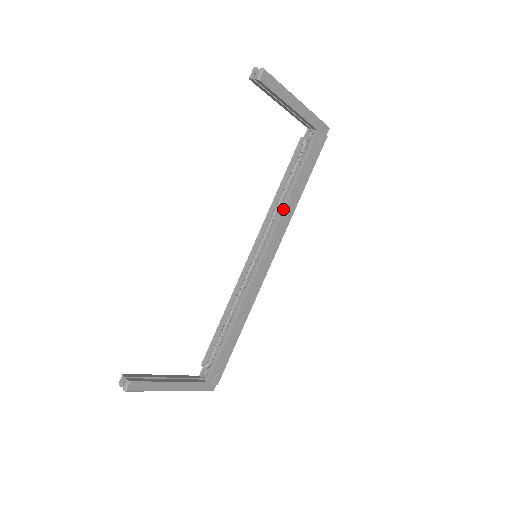
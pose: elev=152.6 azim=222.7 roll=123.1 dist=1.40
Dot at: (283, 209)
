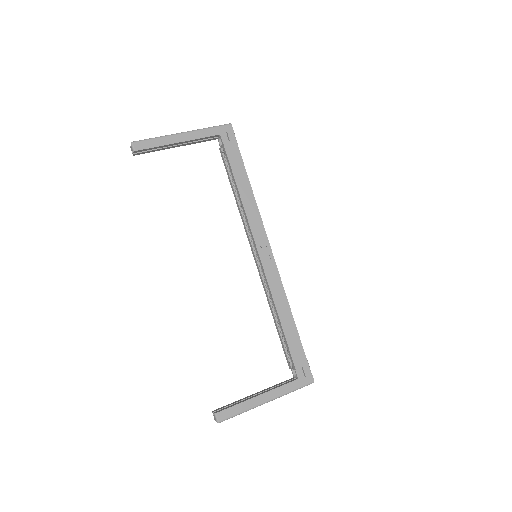
Dot at: (243, 208)
